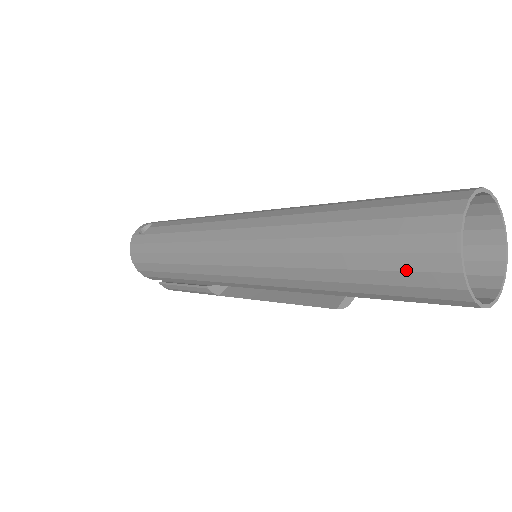
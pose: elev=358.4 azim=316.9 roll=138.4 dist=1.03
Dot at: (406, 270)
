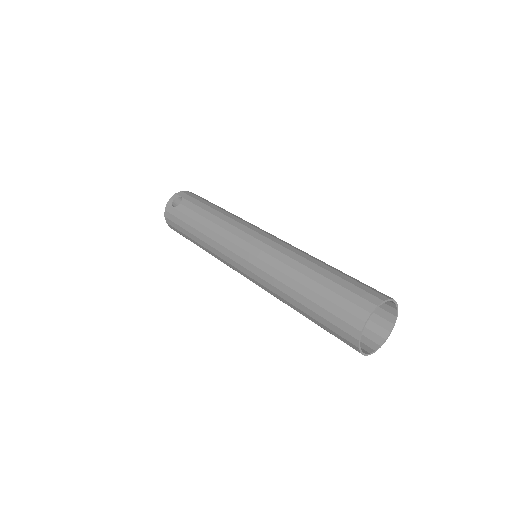
Dot at: (334, 332)
